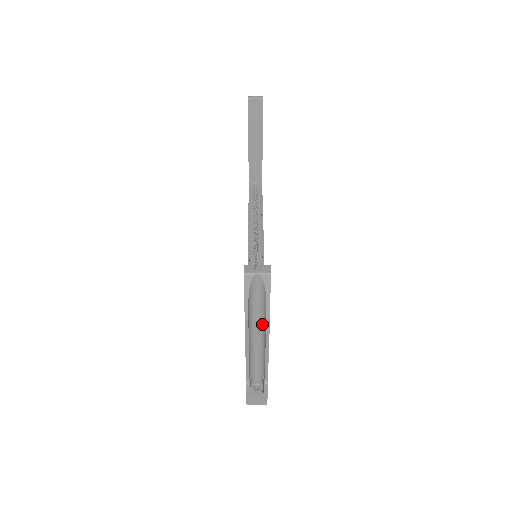
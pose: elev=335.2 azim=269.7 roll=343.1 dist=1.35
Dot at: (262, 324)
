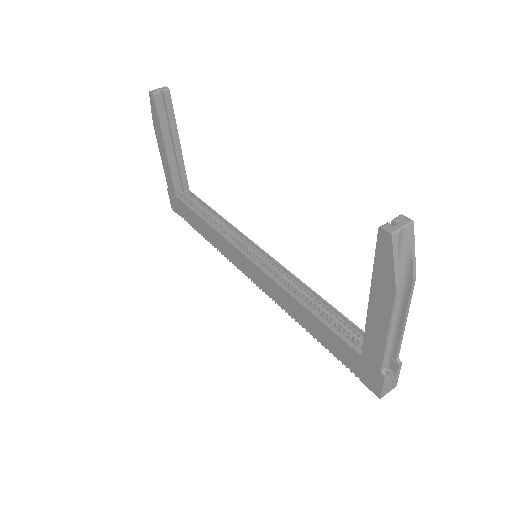
Dot at: occluded
